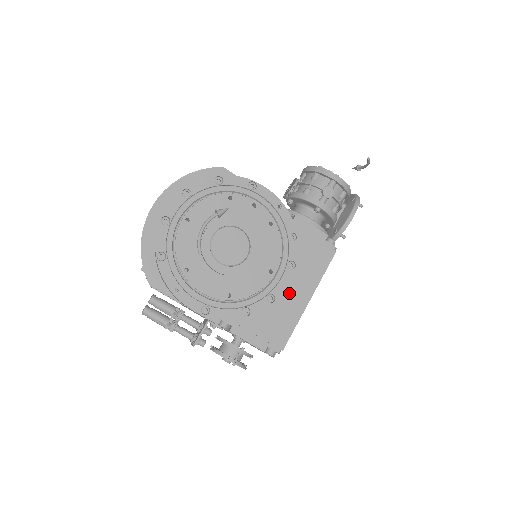
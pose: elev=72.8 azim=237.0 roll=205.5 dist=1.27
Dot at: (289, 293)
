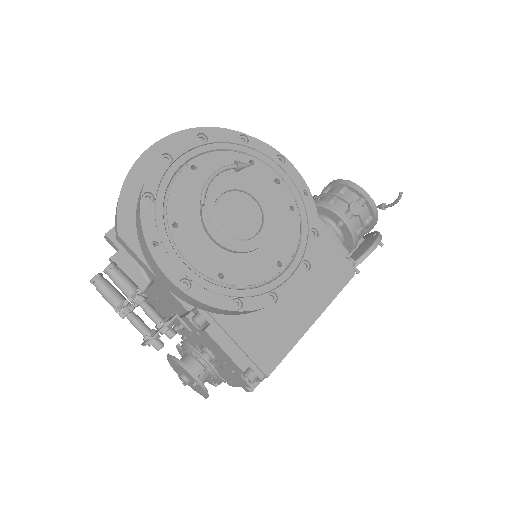
Dot at: (291, 305)
